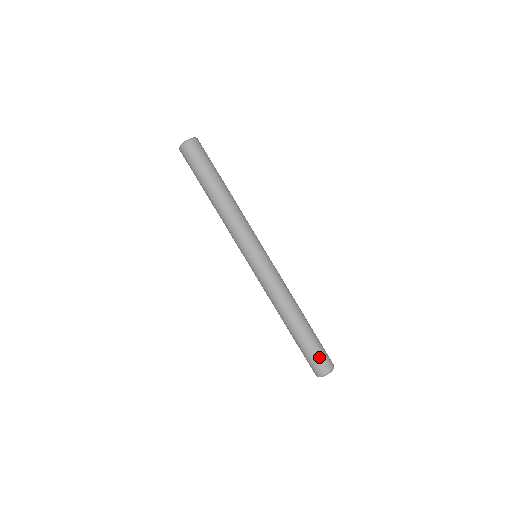
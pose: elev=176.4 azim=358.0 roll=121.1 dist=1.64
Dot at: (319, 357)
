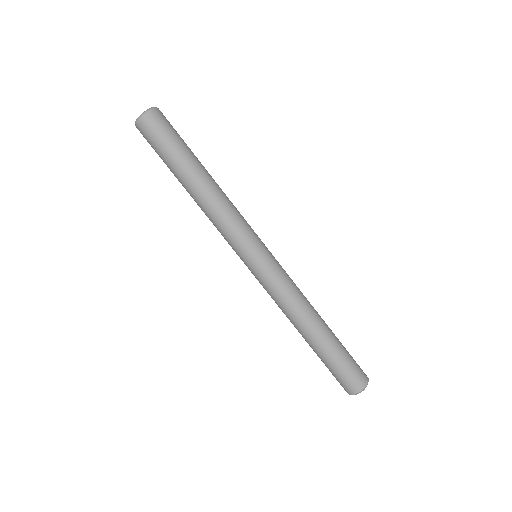
Dot at: (338, 378)
